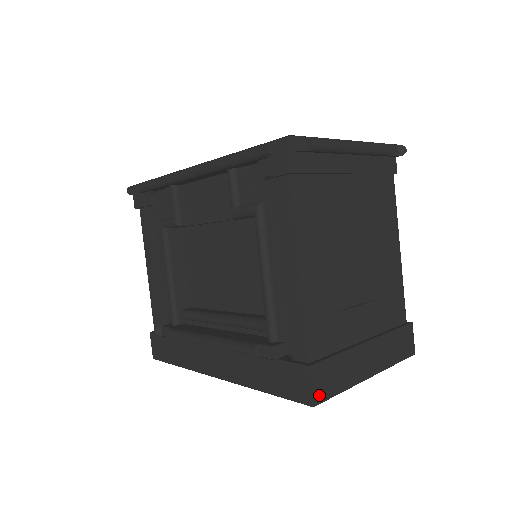
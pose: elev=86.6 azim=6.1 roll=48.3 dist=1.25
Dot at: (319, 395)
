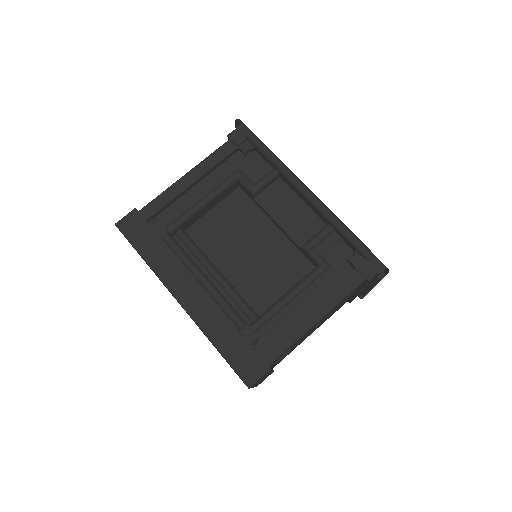
Dot at: occluded
